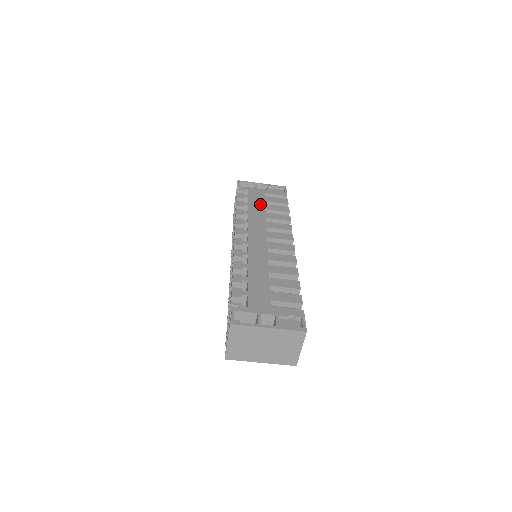
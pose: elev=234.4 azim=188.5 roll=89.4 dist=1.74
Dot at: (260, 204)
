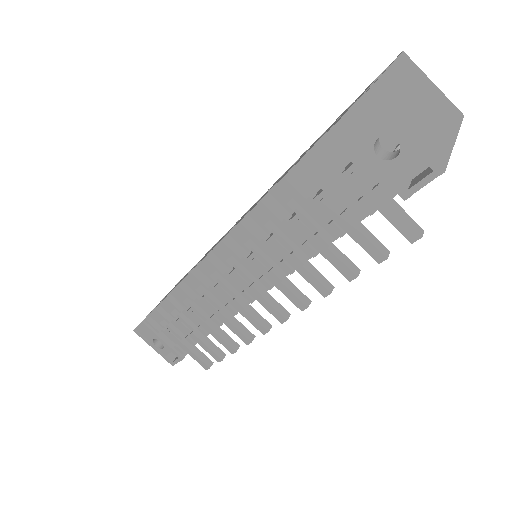
Dot at: occluded
